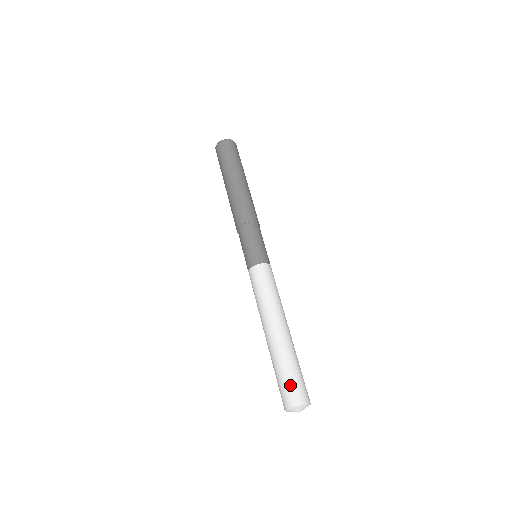
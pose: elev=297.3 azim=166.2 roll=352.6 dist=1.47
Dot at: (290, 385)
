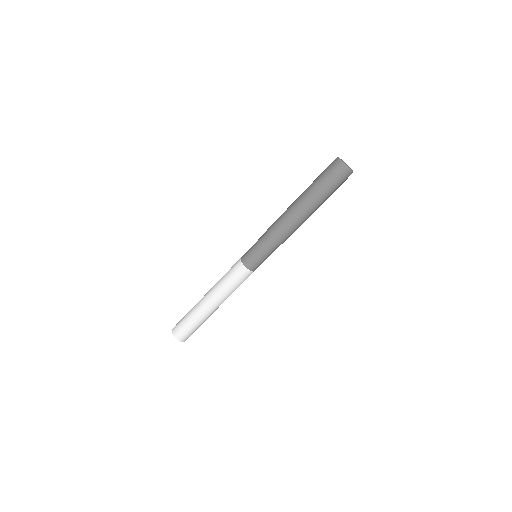
Dot at: (190, 333)
